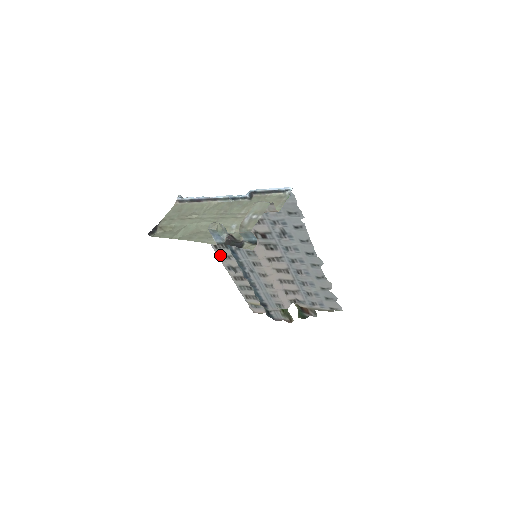
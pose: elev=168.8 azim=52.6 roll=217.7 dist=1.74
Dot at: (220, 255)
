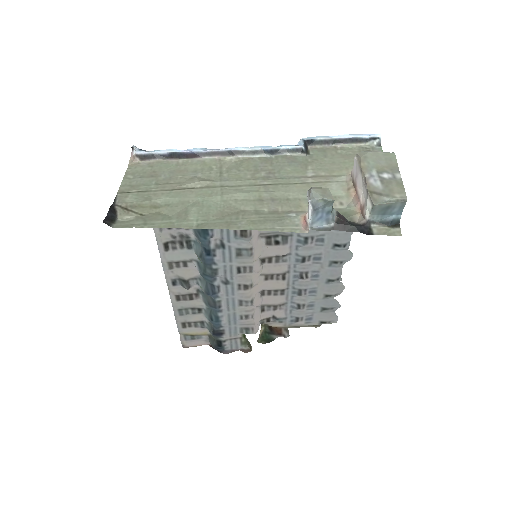
Dot at: (168, 261)
